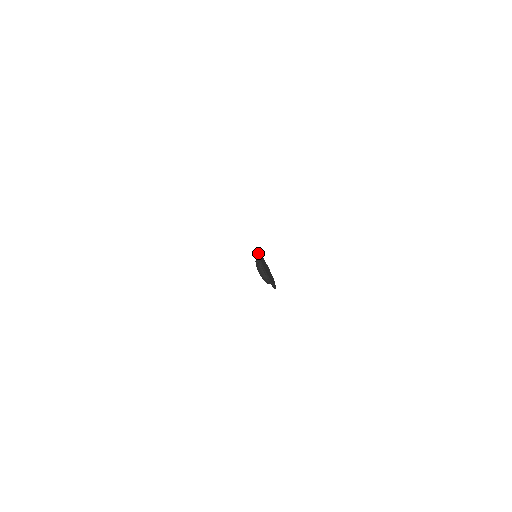
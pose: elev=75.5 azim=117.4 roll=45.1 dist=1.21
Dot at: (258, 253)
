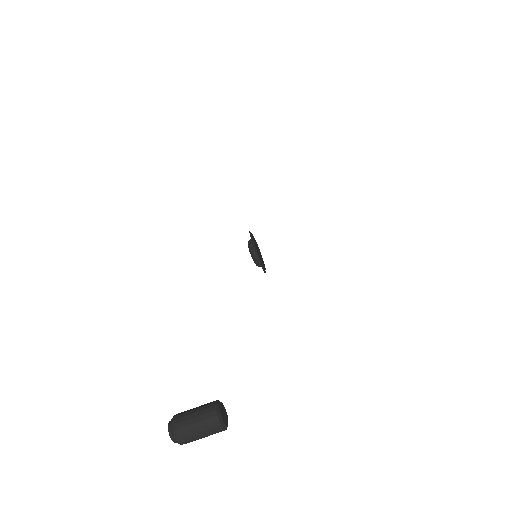
Dot at: (254, 245)
